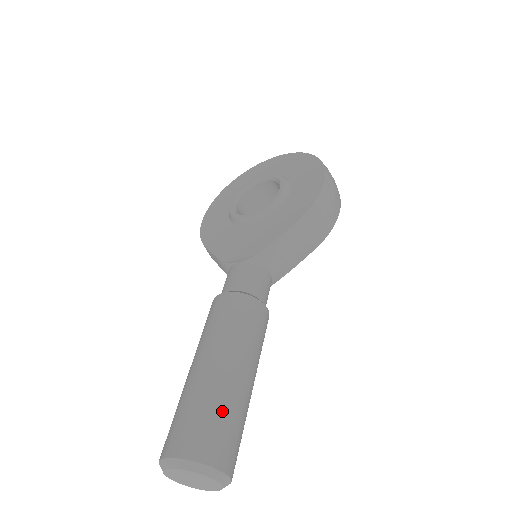
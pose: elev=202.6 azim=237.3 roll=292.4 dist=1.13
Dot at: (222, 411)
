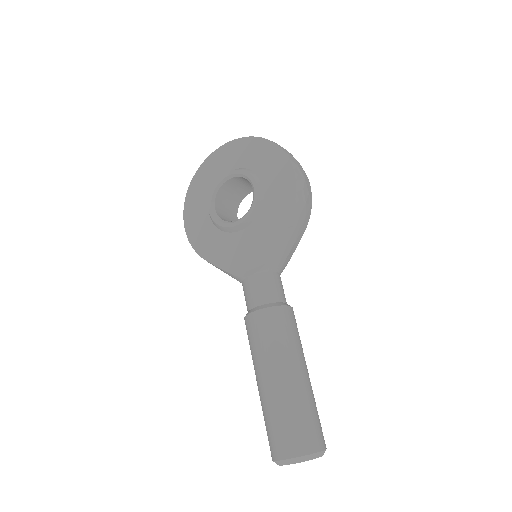
Dot at: (303, 411)
